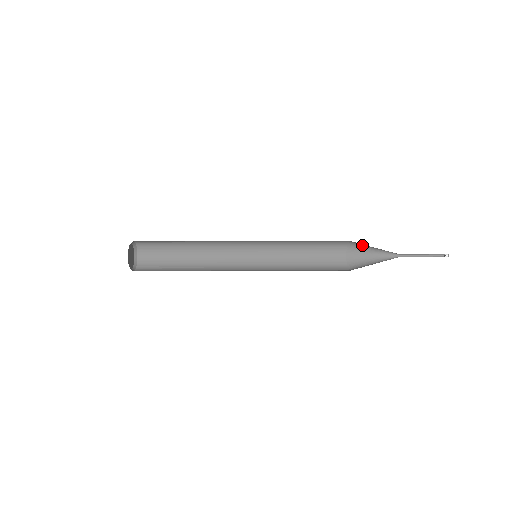
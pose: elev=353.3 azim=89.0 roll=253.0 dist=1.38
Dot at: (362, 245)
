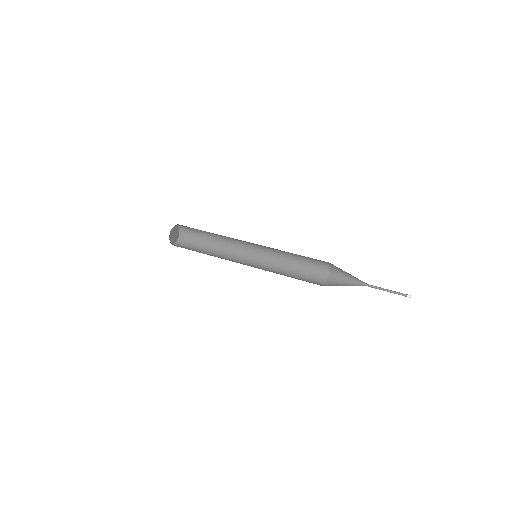
Dot at: (340, 270)
